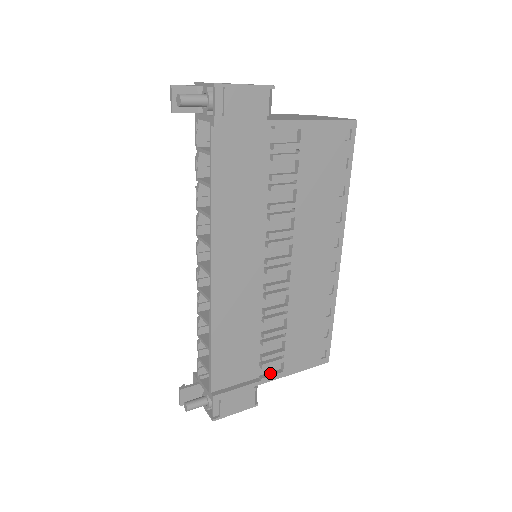
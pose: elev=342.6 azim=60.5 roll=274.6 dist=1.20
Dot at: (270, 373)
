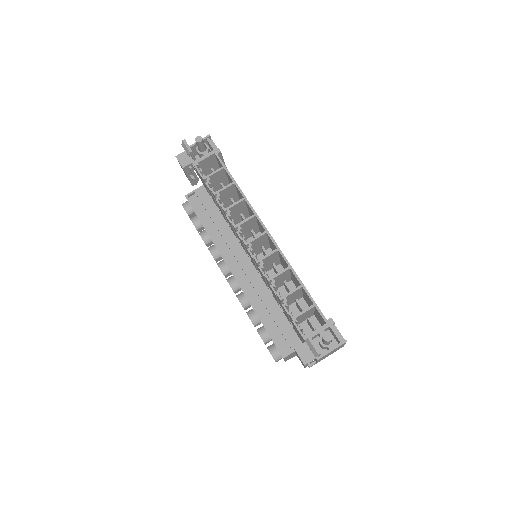
Dot at: occluded
